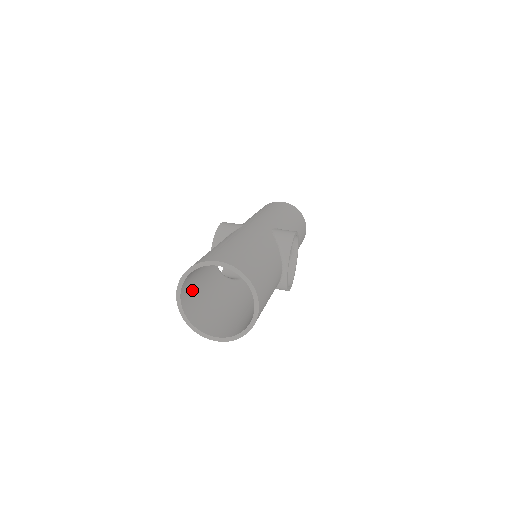
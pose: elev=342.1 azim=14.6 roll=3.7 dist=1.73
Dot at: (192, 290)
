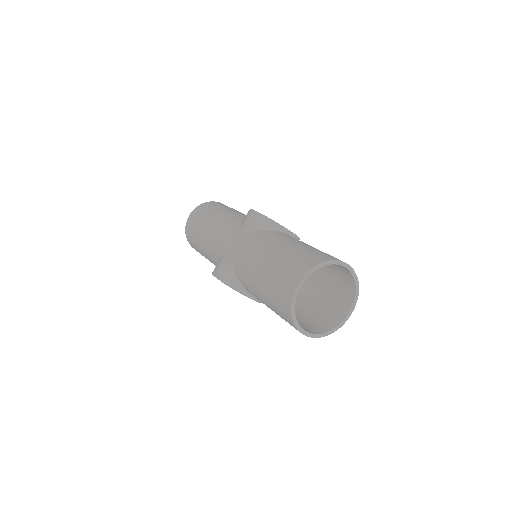
Dot at: occluded
